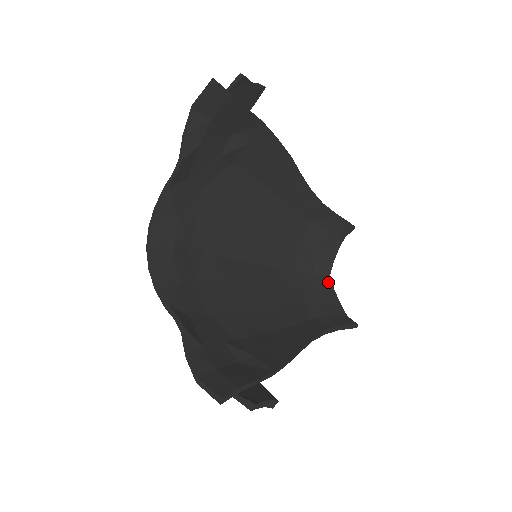
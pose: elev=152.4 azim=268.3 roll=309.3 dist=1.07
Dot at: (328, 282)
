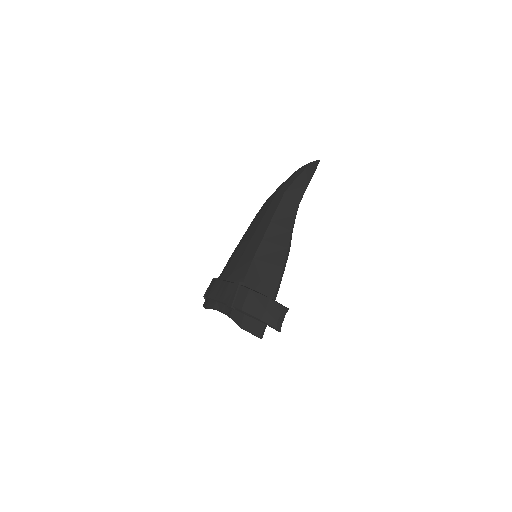
Dot at: occluded
